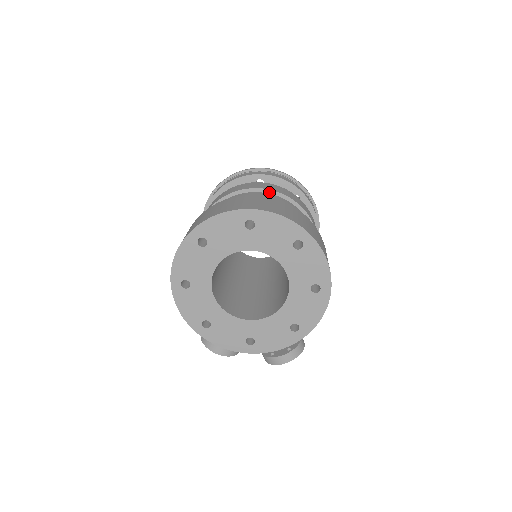
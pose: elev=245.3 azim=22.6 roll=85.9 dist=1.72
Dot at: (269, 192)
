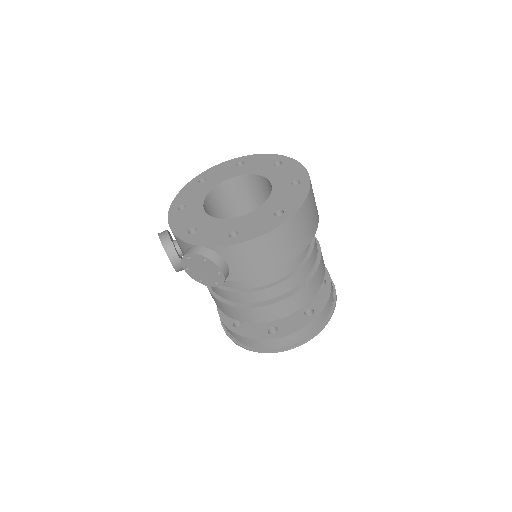
Dot at: occluded
